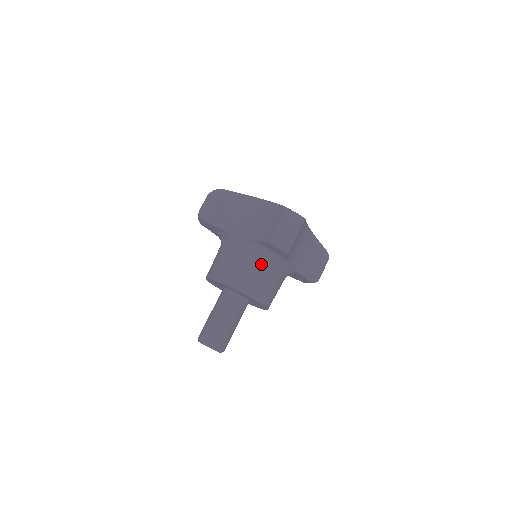
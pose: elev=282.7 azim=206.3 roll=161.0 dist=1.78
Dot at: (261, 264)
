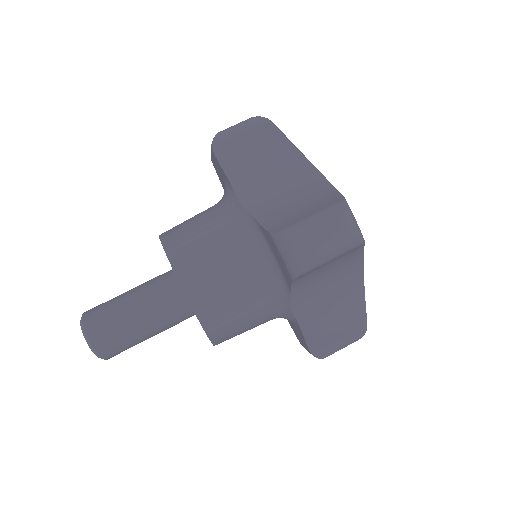
Dot at: (245, 267)
